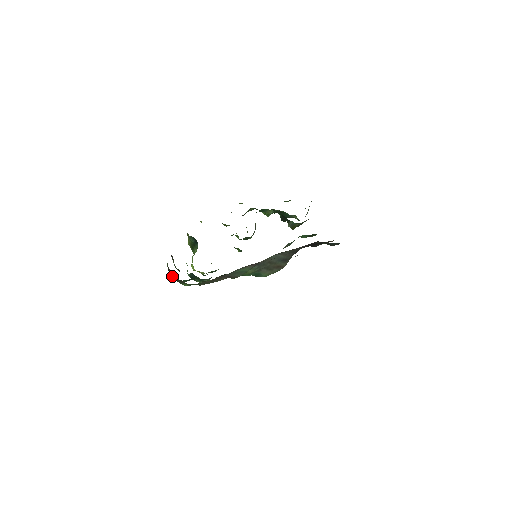
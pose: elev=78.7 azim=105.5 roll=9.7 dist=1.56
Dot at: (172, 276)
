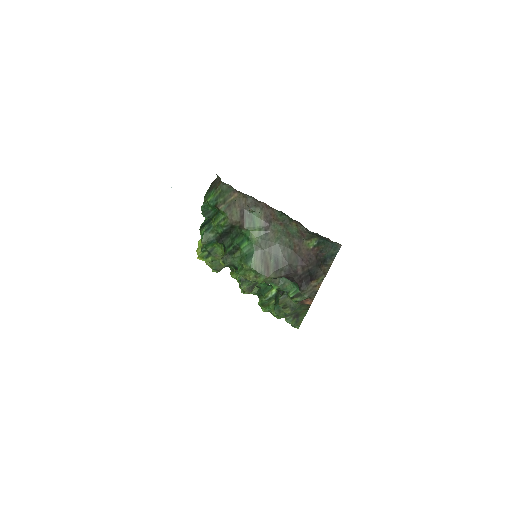
Dot at: (213, 182)
